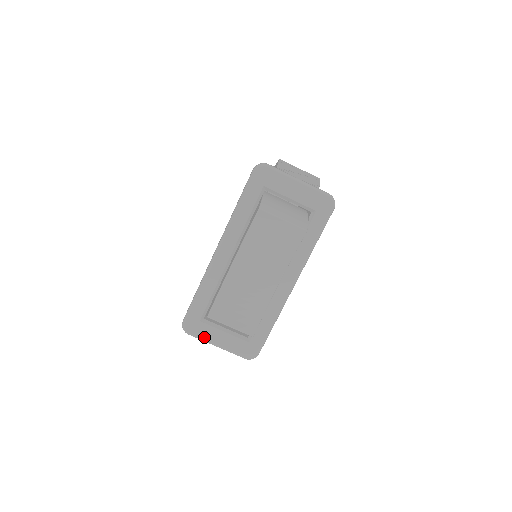
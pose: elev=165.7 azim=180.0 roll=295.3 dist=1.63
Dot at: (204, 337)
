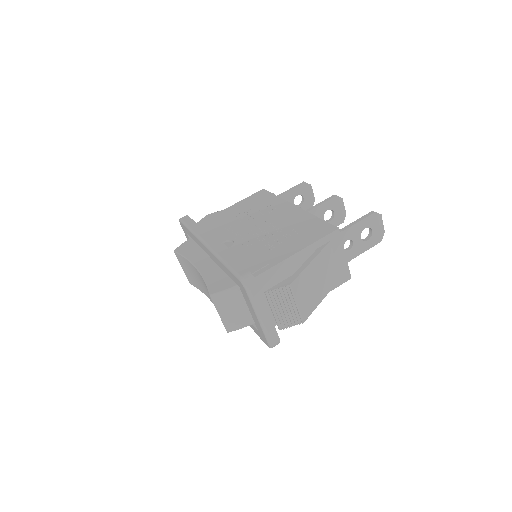
Dot at: (186, 237)
